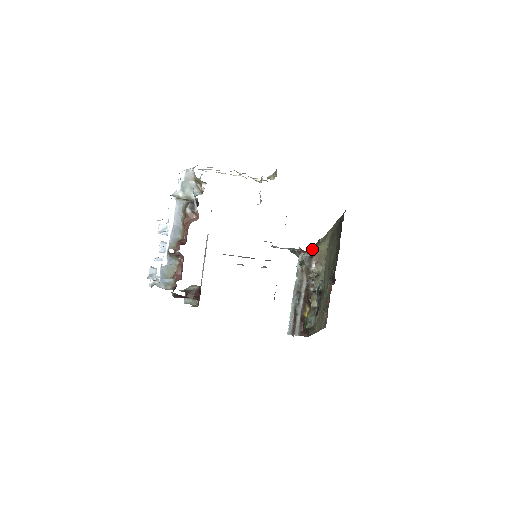
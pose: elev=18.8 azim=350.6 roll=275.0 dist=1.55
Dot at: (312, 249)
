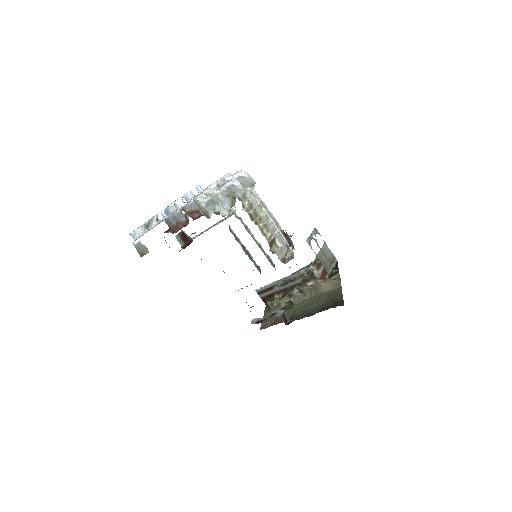
Dot at: (337, 263)
